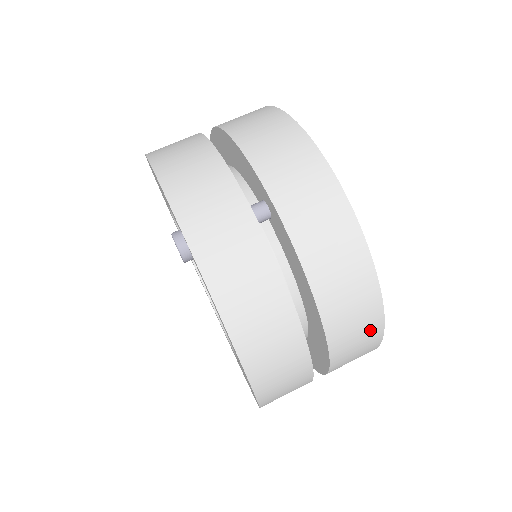
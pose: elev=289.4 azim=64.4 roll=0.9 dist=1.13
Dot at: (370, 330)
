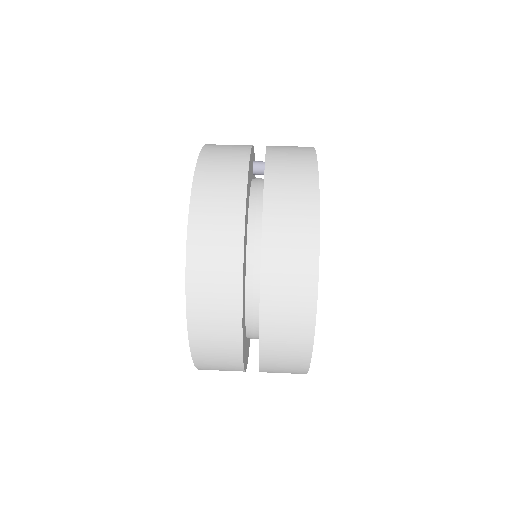
Dot at: (305, 208)
